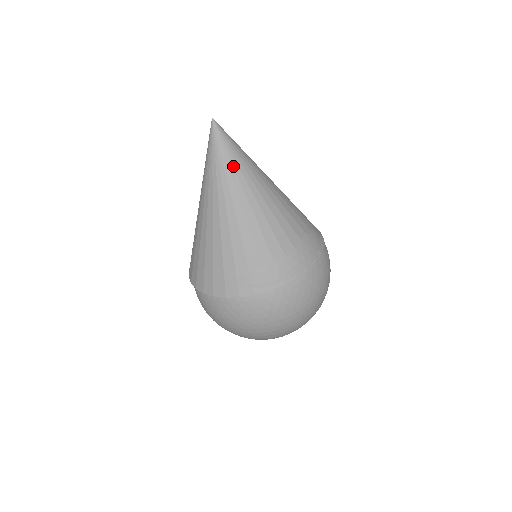
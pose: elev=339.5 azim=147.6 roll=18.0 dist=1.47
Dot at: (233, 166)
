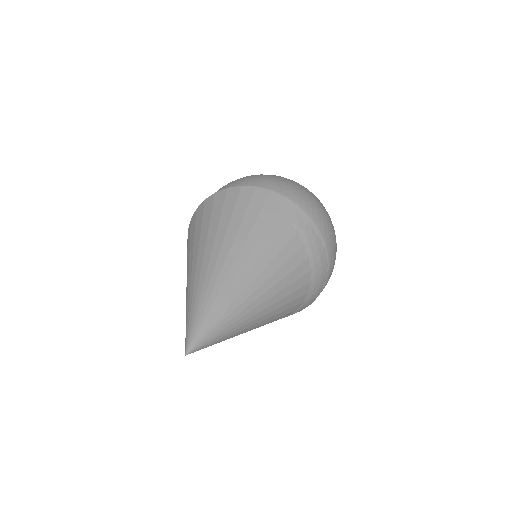
Dot at: (233, 334)
